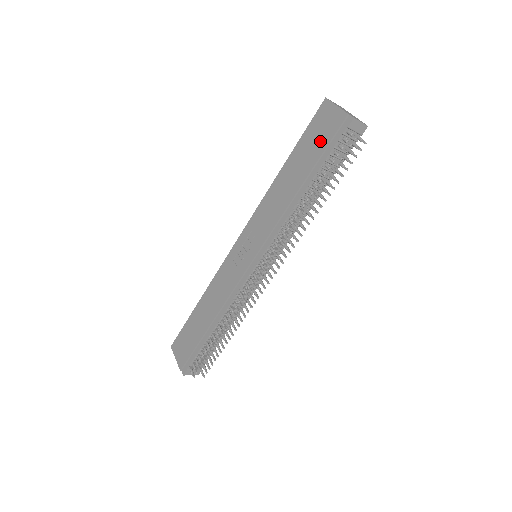
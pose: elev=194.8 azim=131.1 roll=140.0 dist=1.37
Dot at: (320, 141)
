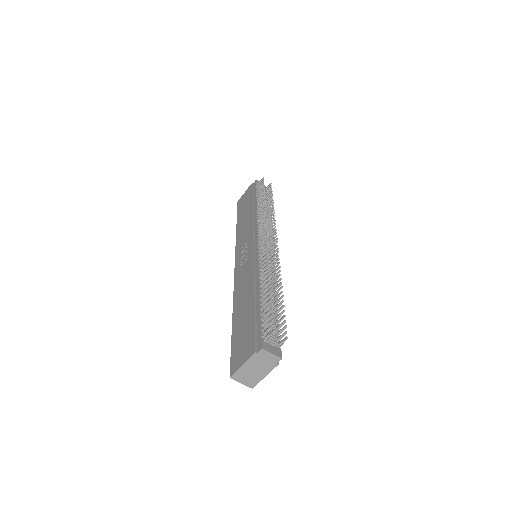
Dot at: (248, 198)
